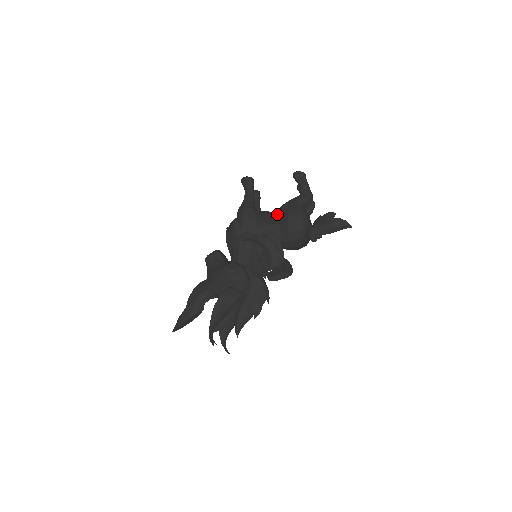
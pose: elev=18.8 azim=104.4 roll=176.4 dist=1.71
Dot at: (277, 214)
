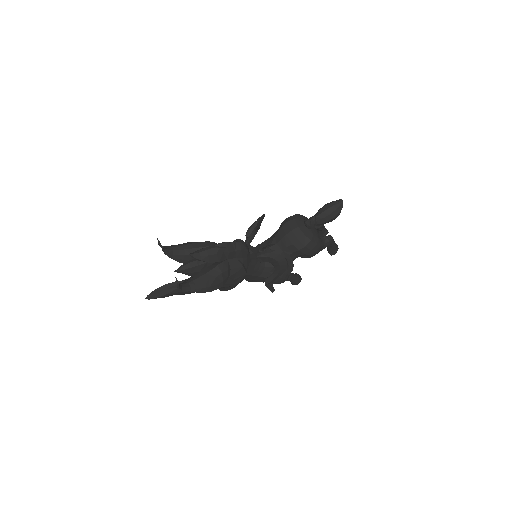
Dot at: occluded
